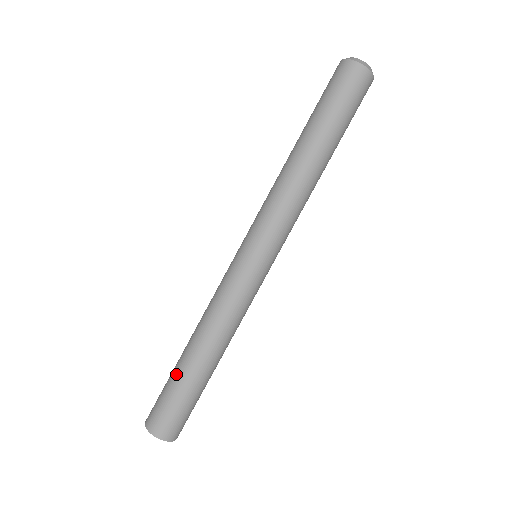
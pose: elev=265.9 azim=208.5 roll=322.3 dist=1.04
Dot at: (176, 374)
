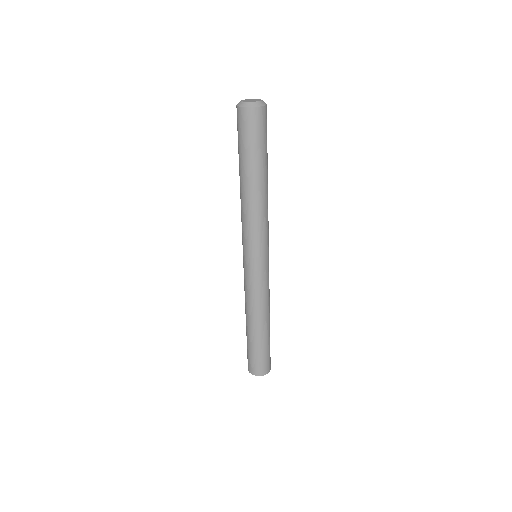
Dot at: (258, 344)
